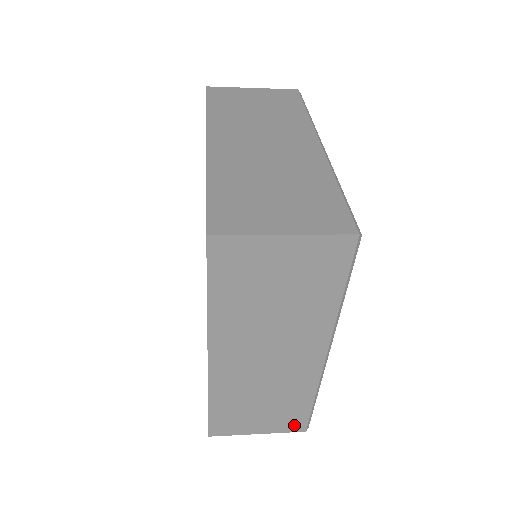
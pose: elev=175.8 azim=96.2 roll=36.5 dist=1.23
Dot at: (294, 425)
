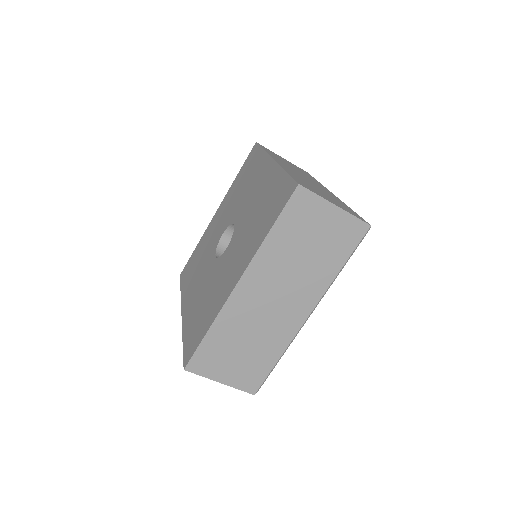
Dot at: (251, 383)
